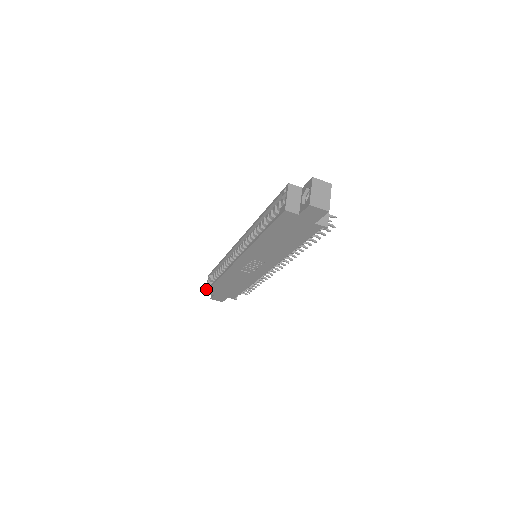
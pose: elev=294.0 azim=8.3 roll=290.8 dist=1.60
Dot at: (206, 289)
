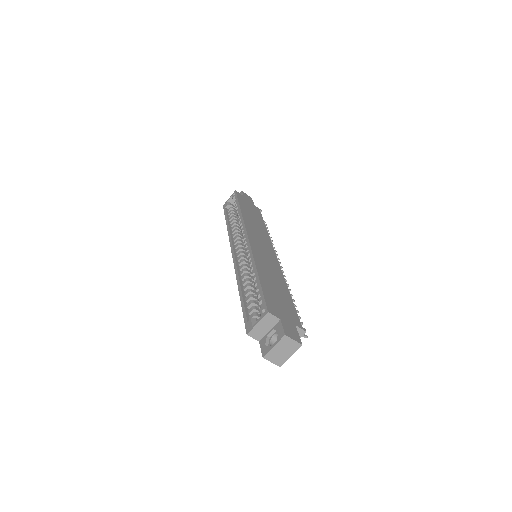
Dot at: (225, 205)
